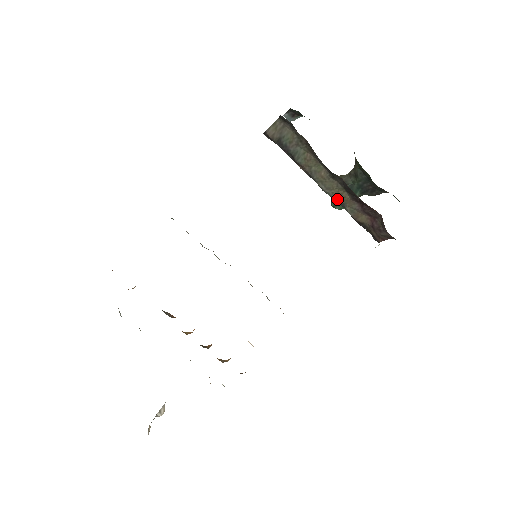
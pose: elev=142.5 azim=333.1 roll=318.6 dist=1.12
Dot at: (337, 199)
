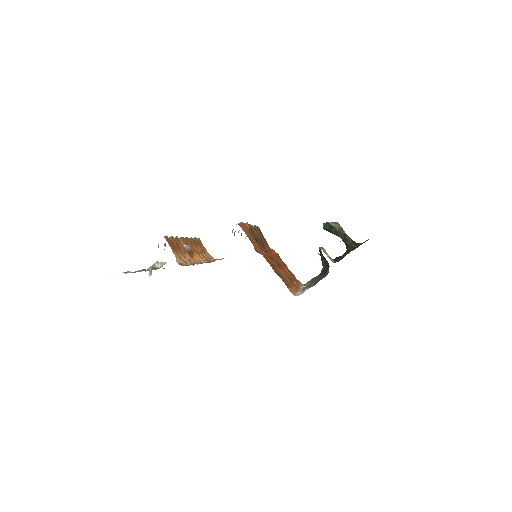
Dot at: occluded
